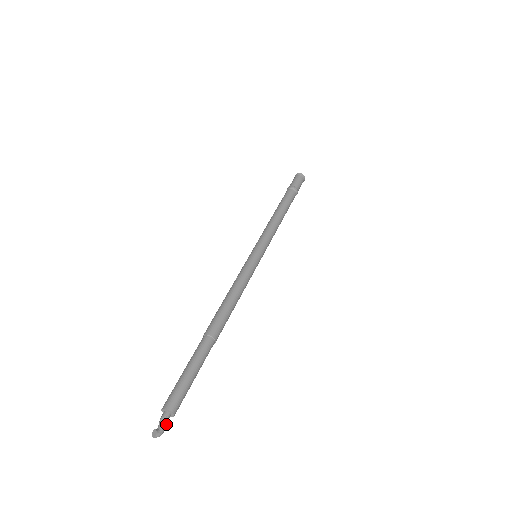
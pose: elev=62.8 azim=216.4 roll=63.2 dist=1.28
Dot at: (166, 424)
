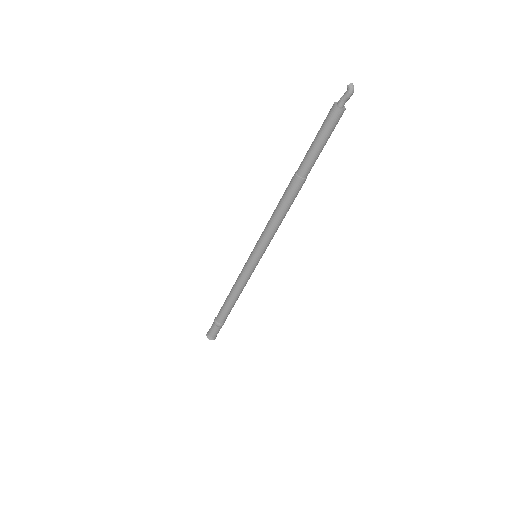
Dot at: (348, 98)
